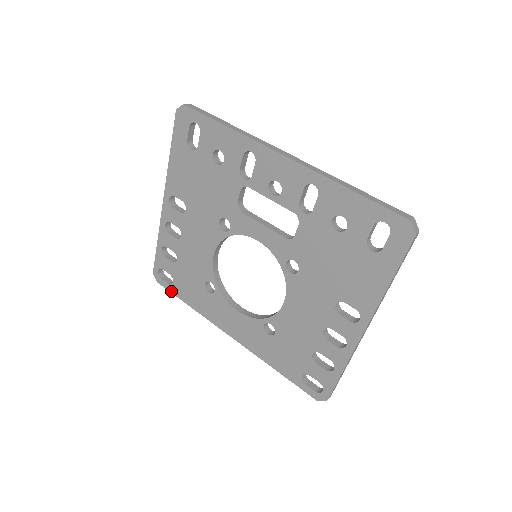
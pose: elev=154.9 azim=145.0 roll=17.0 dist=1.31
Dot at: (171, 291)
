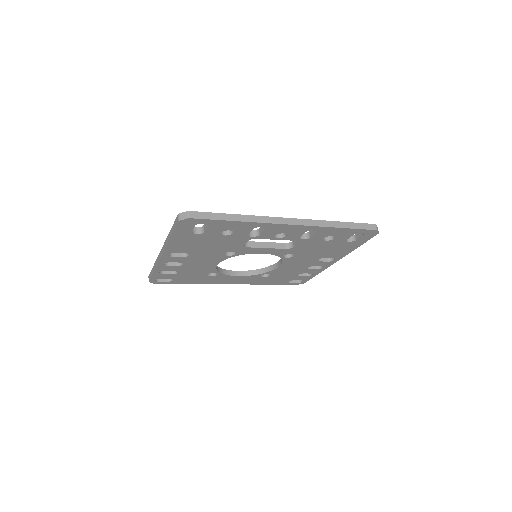
Dot at: (170, 283)
